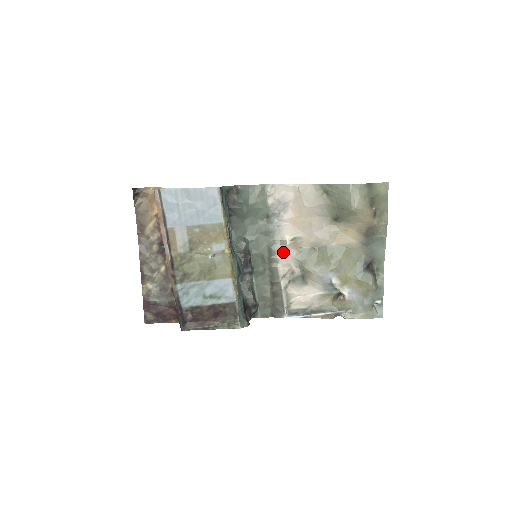
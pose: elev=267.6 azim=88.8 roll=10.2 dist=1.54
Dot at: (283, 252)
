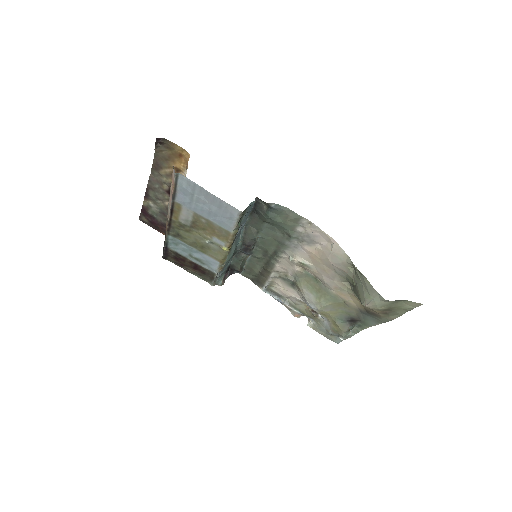
Dot at: (287, 261)
